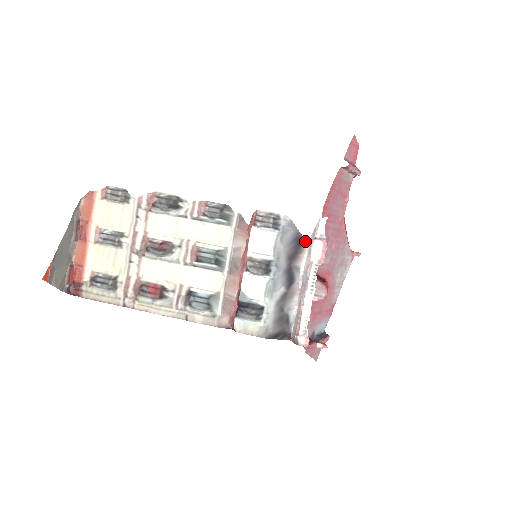
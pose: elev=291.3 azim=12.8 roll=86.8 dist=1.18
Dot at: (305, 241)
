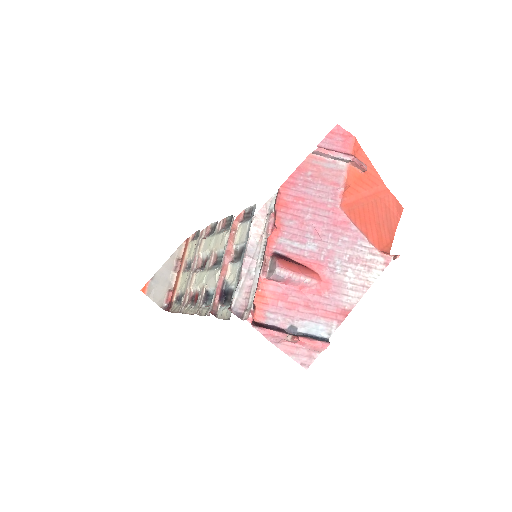
Dot at: (253, 216)
